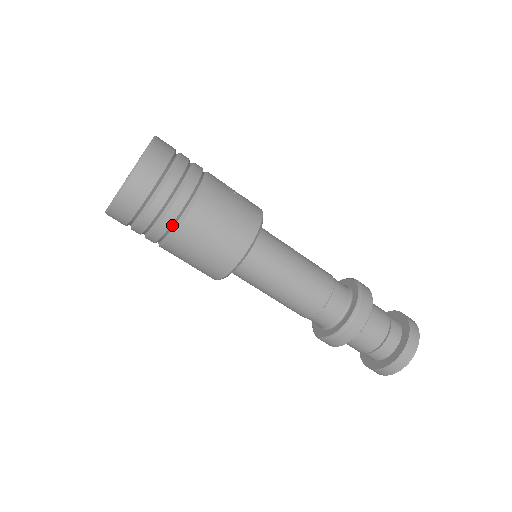
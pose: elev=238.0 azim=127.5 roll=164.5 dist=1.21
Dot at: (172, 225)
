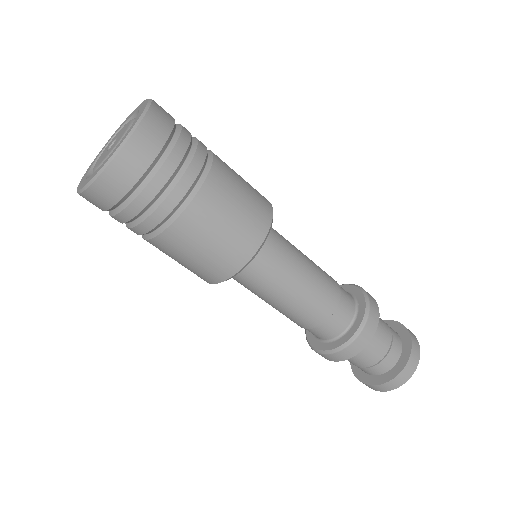
Dot at: (181, 201)
